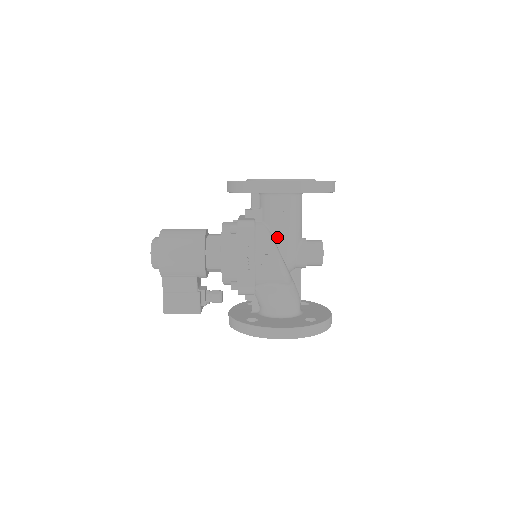
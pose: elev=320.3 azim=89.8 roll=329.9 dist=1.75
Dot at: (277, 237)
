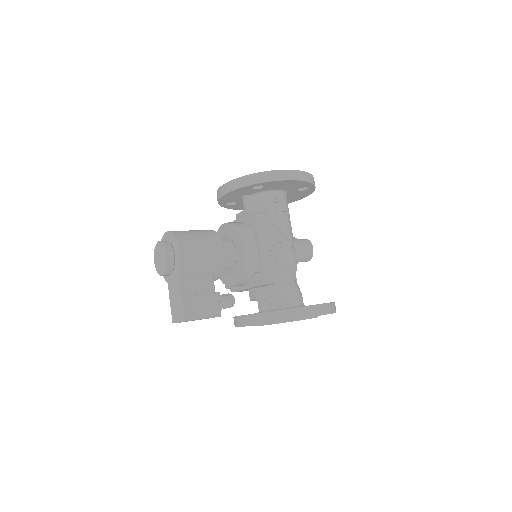
Dot at: occluded
